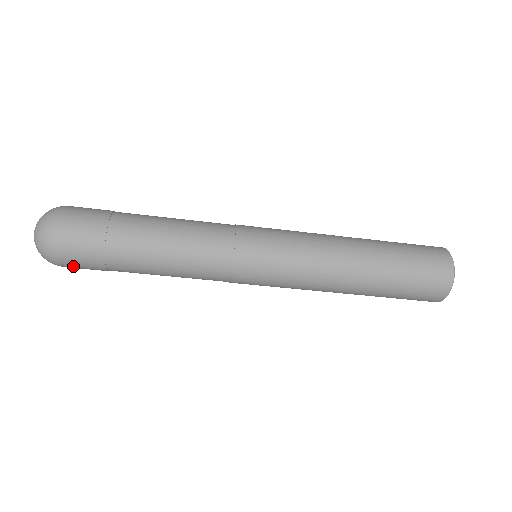
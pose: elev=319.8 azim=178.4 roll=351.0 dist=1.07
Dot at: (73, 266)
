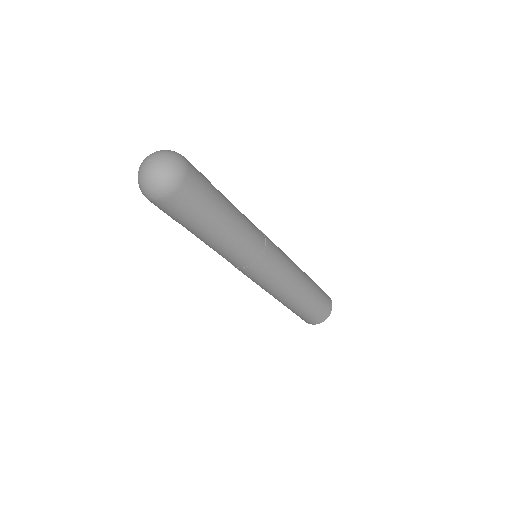
Dot at: (164, 207)
